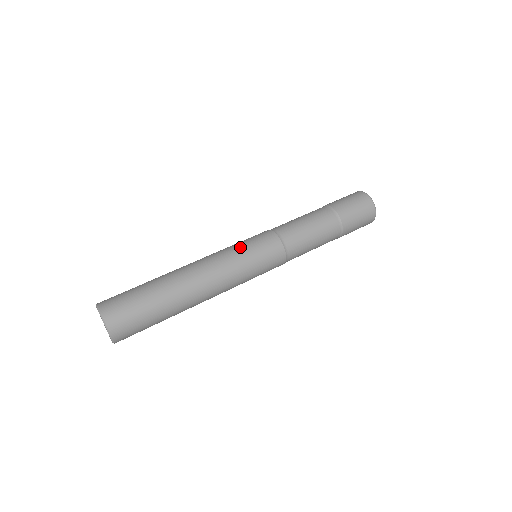
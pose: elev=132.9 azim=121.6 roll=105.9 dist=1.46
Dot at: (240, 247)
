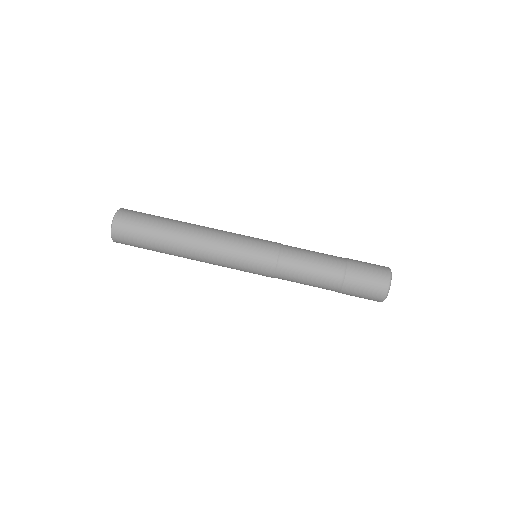
Dot at: (240, 252)
